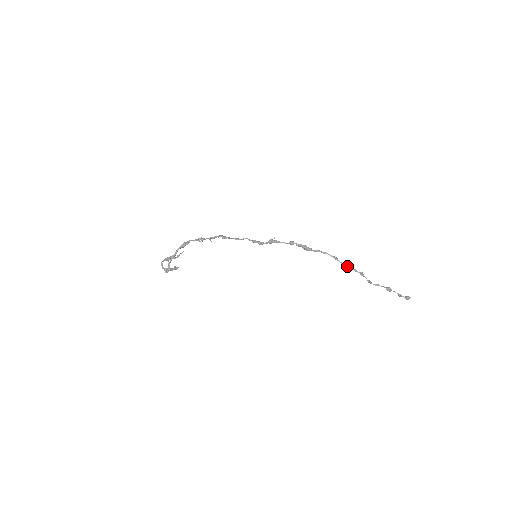
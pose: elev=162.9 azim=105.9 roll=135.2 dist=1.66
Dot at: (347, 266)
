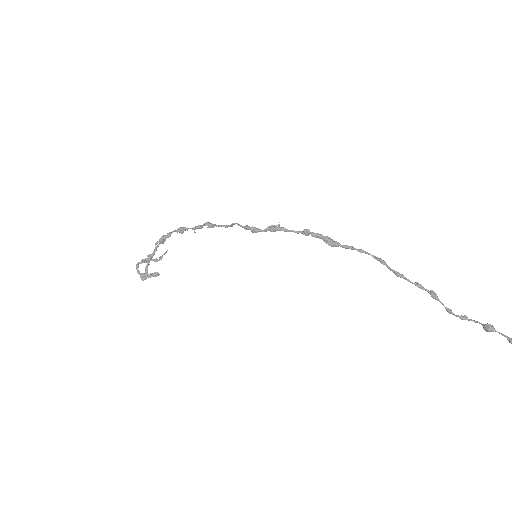
Dot at: (403, 276)
